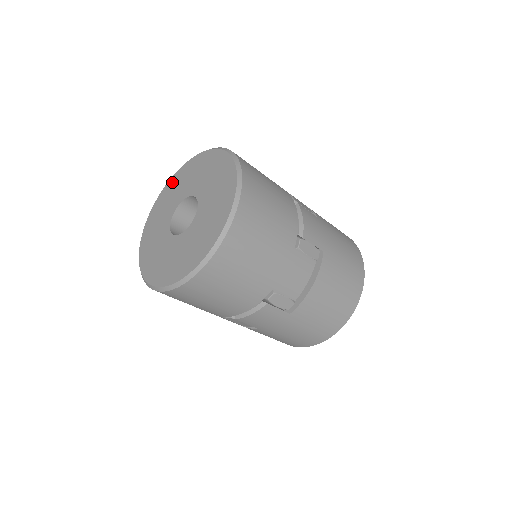
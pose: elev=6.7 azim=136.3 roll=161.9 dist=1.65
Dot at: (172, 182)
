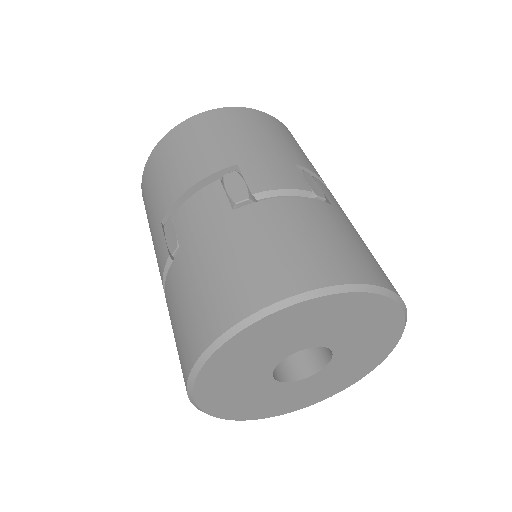
Dot at: occluded
